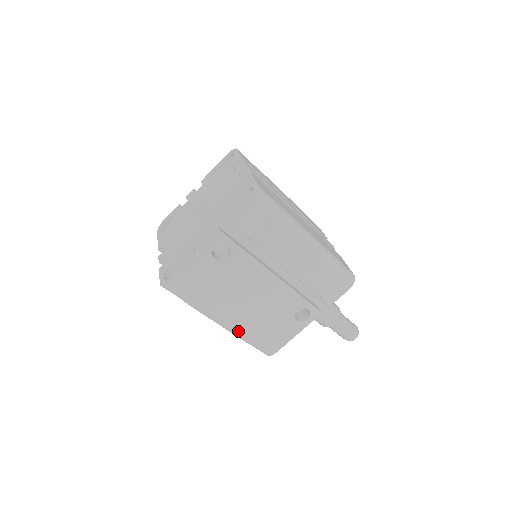
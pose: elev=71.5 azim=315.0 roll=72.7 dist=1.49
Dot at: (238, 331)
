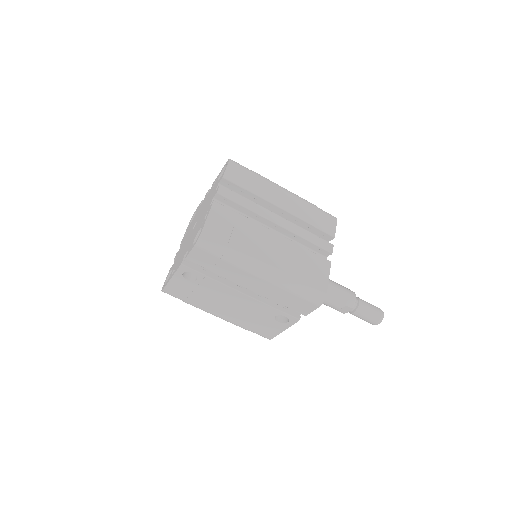
Dot at: (232, 322)
